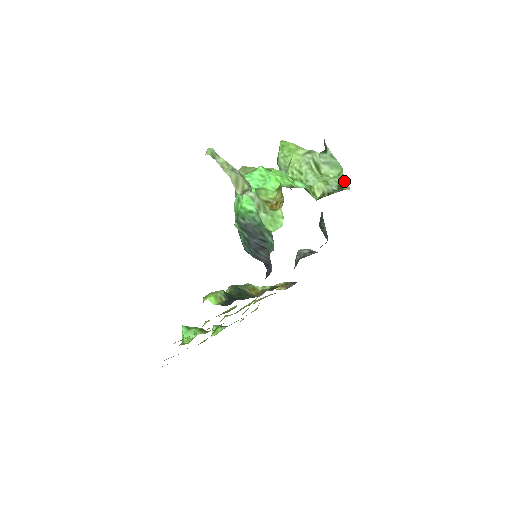
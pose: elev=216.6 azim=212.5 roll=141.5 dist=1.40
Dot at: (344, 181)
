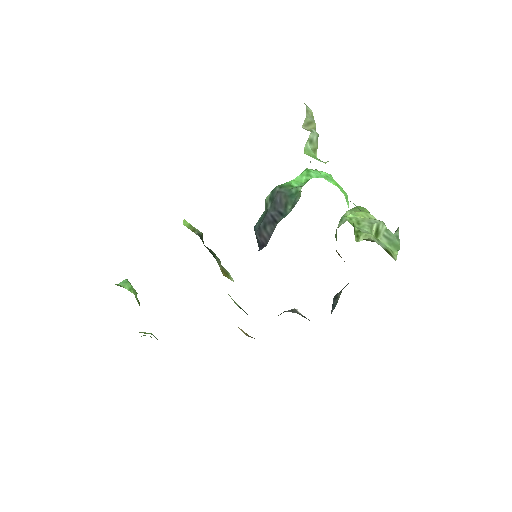
Dot at: (394, 254)
